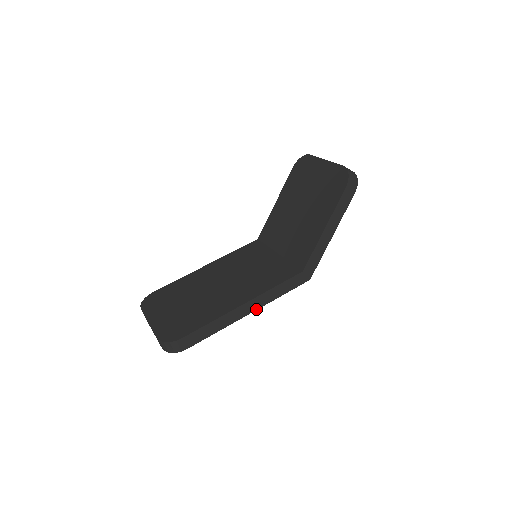
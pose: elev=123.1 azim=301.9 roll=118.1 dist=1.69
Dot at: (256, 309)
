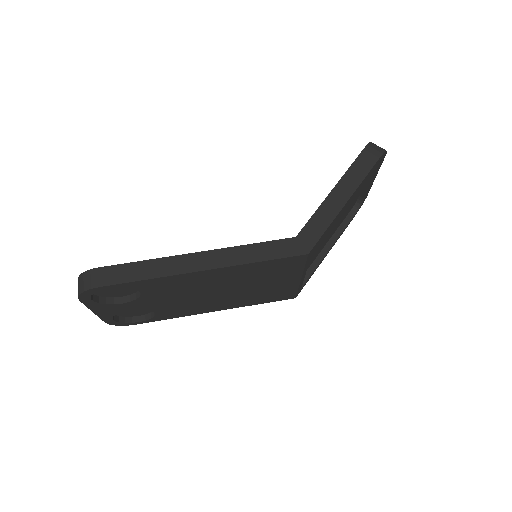
Dot at: (214, 268)
